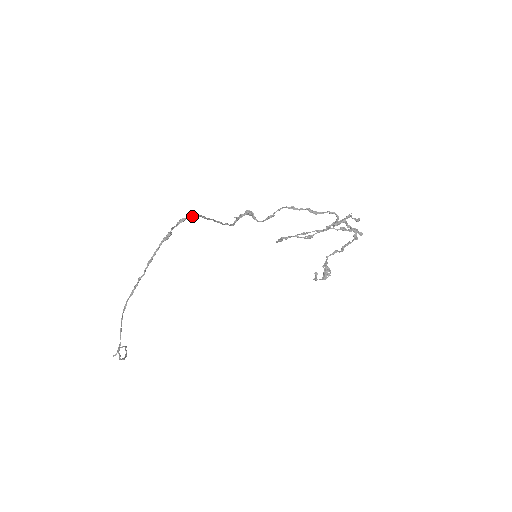
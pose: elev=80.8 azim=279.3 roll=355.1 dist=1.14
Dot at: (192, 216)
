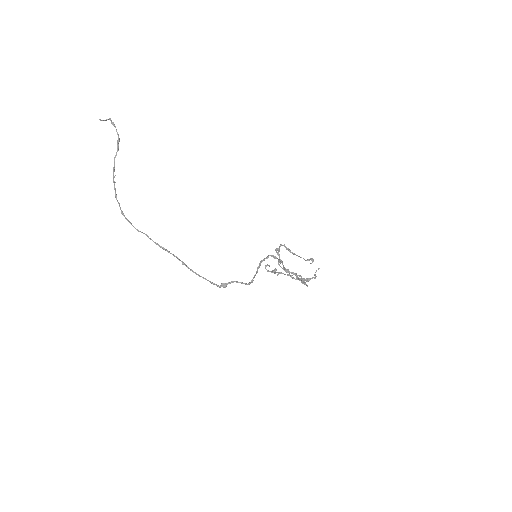
Dot at: occluded
